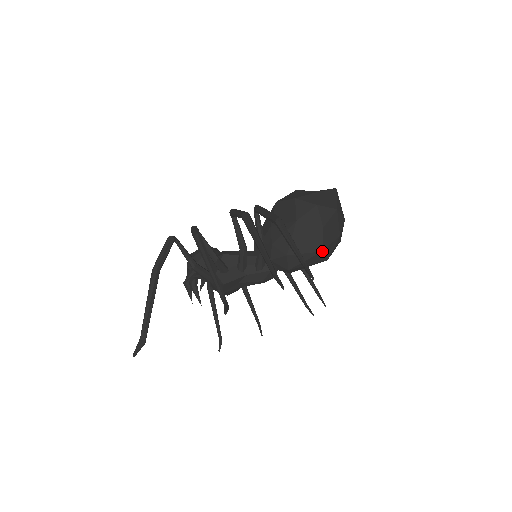
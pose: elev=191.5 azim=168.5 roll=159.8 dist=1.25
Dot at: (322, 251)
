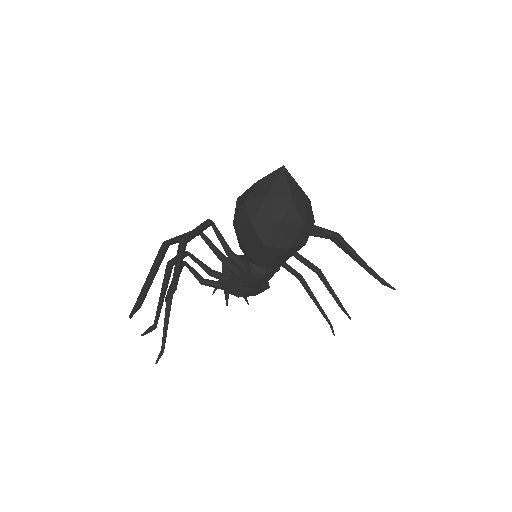
Dot at: (265, 246)
